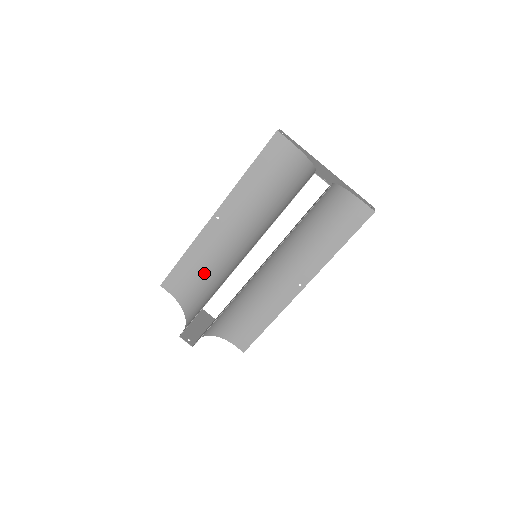
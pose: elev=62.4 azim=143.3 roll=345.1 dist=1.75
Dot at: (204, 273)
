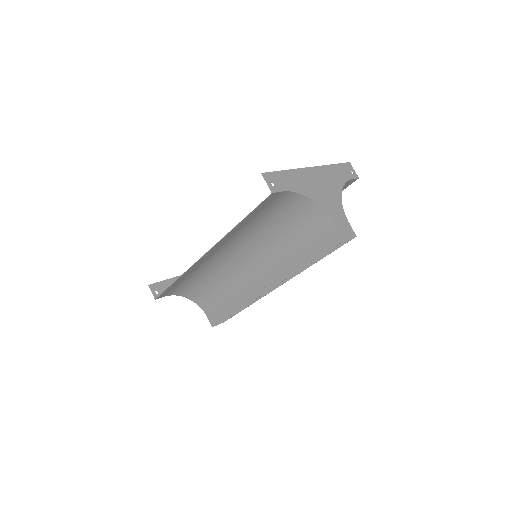
Dot at: (201, 278)
